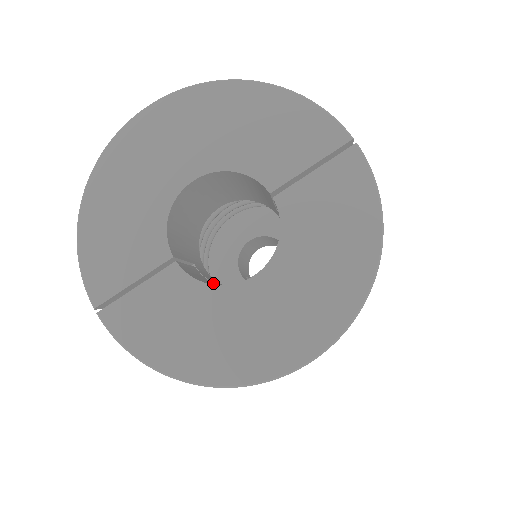
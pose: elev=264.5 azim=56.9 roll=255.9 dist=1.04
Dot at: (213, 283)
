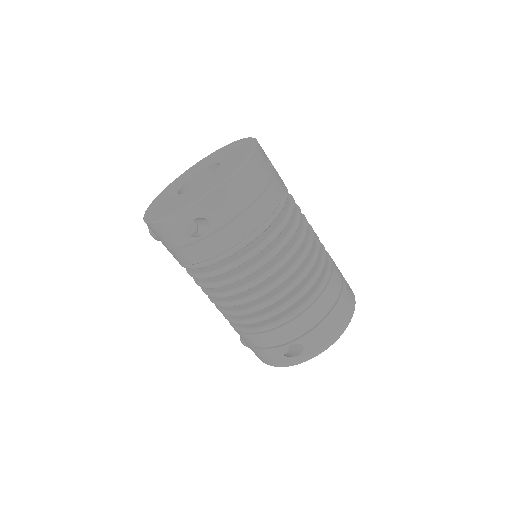
Dot at: occluded
